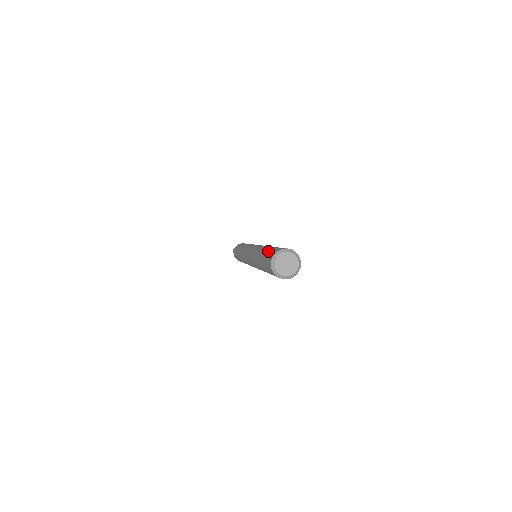
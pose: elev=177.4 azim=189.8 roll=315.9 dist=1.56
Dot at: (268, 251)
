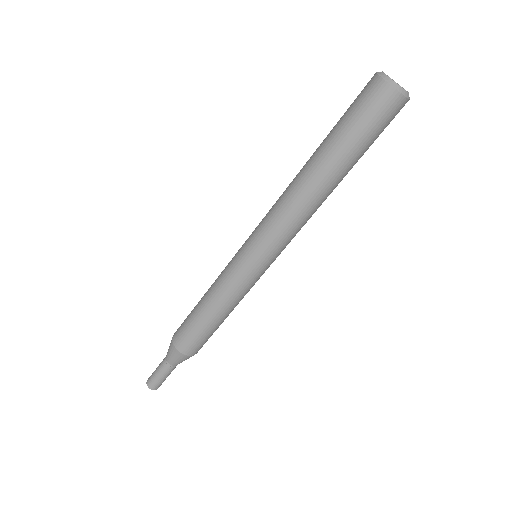
Dot at: occluded
